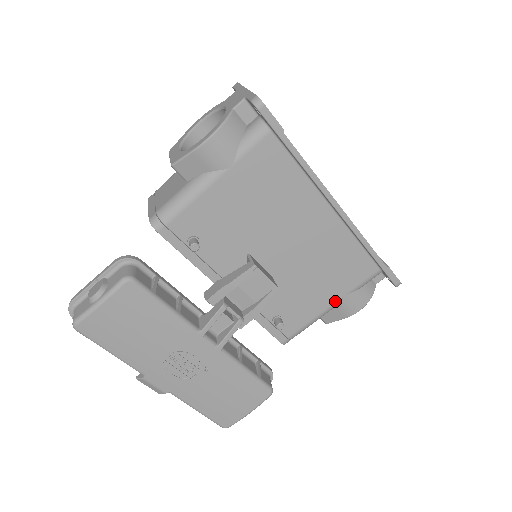
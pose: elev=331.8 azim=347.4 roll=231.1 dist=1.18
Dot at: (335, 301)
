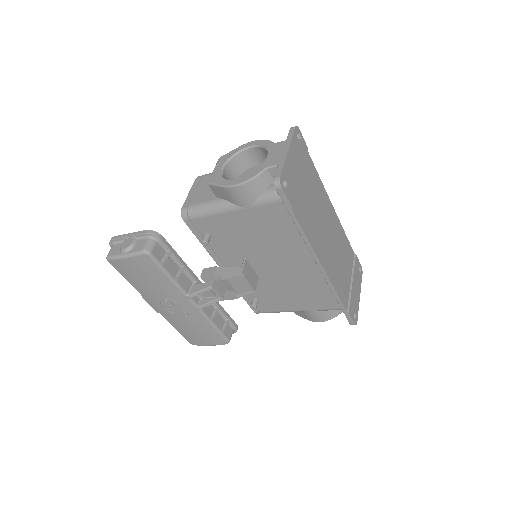
Dot at: (302, 309)
